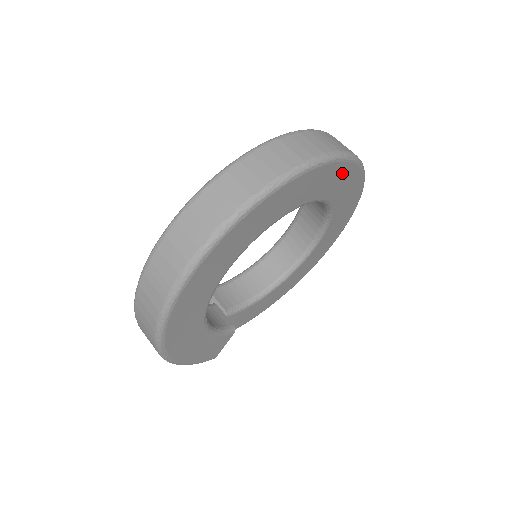
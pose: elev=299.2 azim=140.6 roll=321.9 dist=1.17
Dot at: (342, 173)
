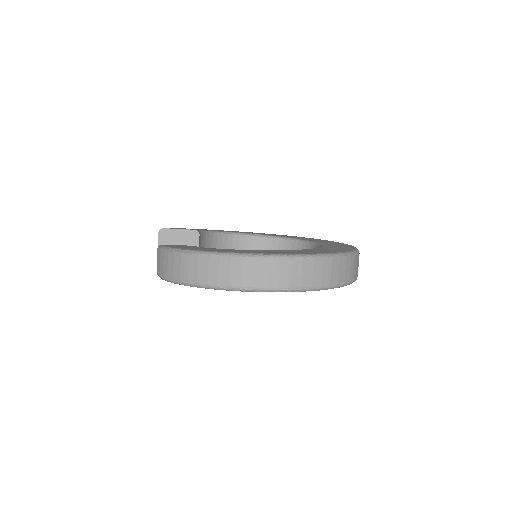
Dot at: occluded
